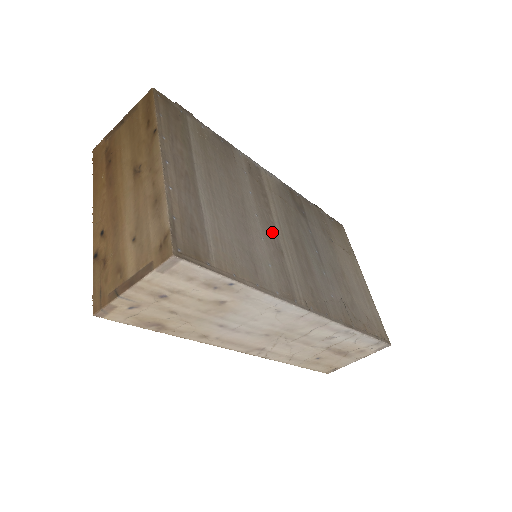
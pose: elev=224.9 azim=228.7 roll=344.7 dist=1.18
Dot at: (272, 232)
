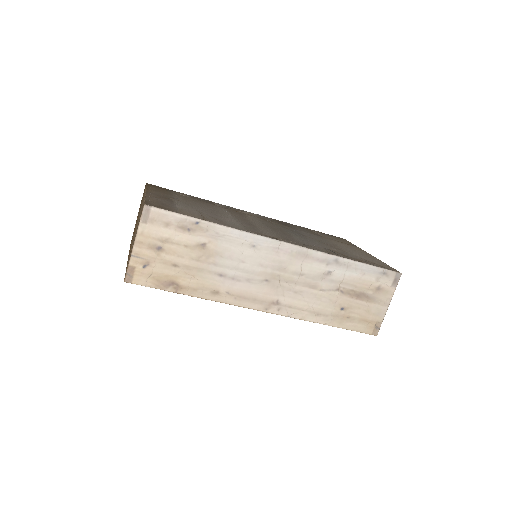
Dot at: (246, 221)
